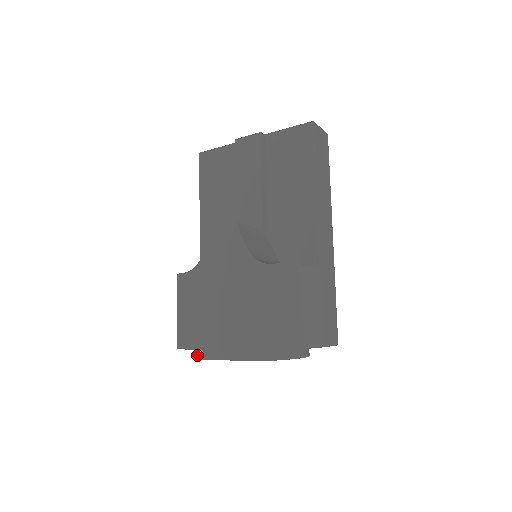
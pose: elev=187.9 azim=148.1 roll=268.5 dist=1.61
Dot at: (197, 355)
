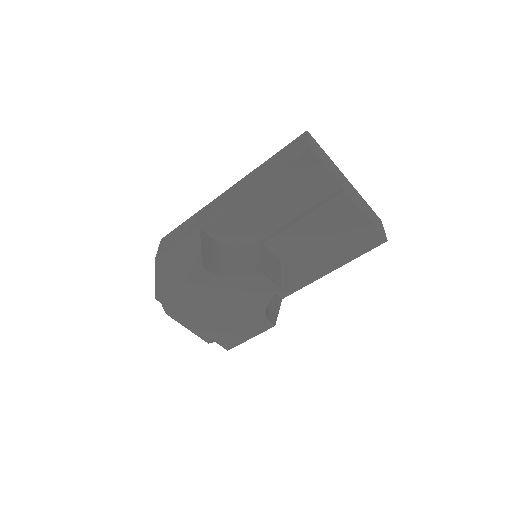
Dot at: (169, 313)
